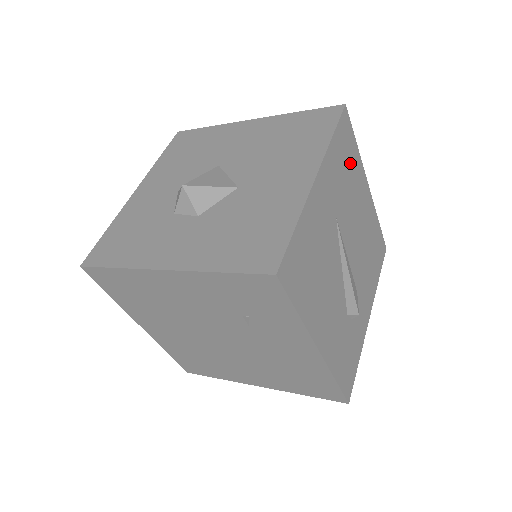
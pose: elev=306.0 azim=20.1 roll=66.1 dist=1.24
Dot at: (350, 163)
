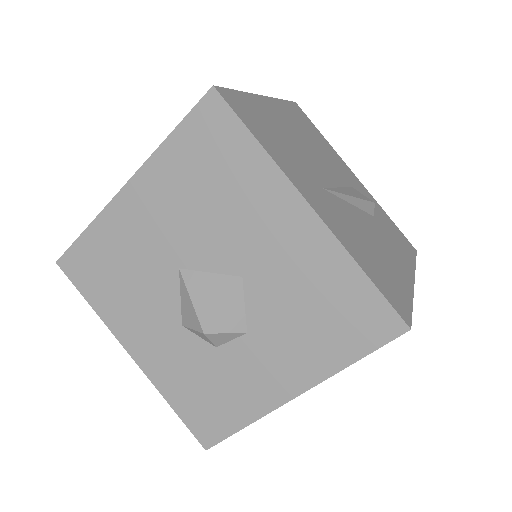
Dot at: (264, 122)
